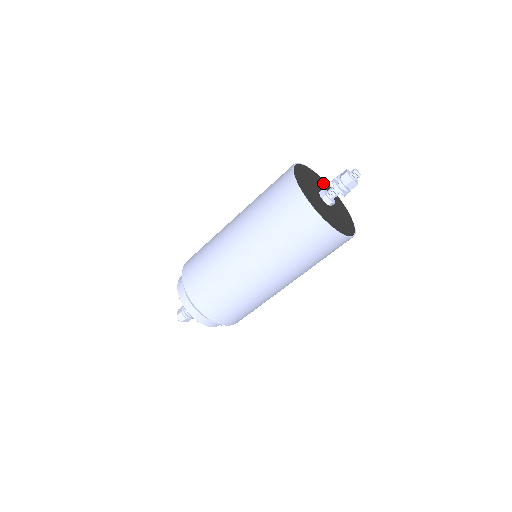
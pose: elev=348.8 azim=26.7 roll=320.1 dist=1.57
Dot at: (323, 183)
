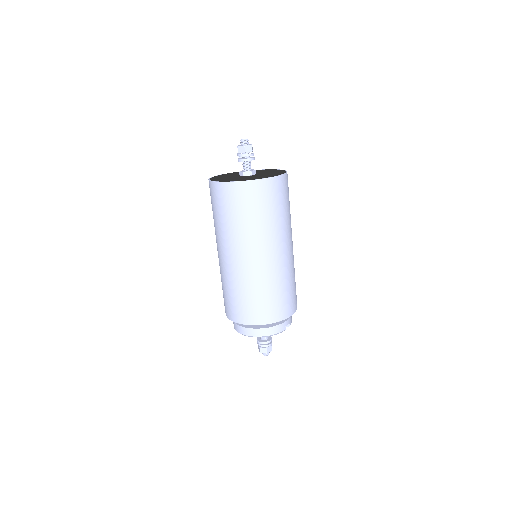
Dot at: occluded
